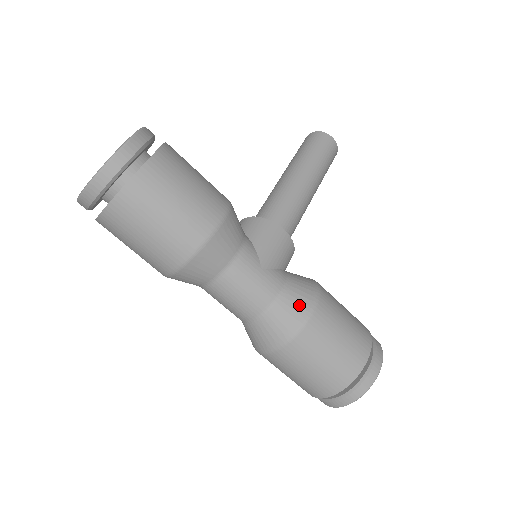
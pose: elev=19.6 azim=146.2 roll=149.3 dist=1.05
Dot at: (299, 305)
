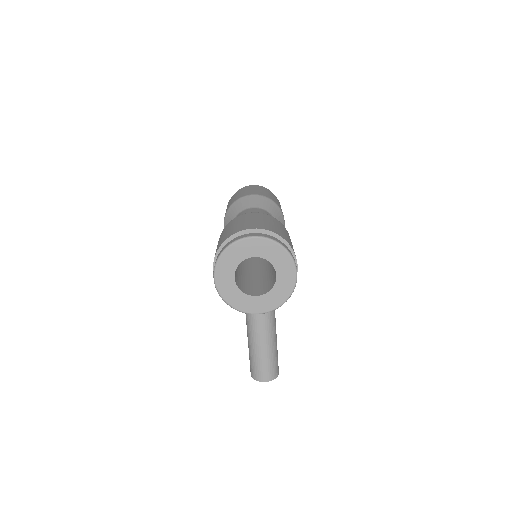
Dot at: occluded
